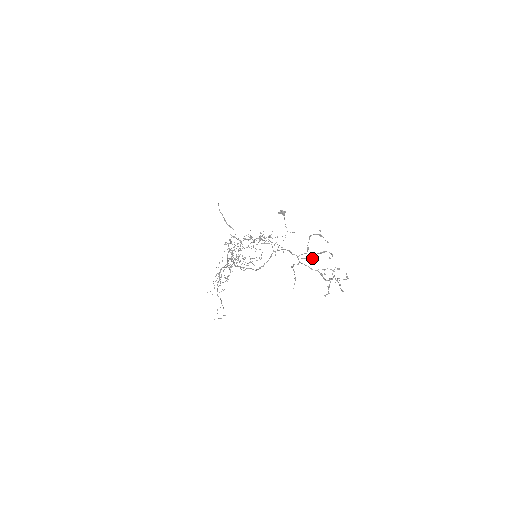
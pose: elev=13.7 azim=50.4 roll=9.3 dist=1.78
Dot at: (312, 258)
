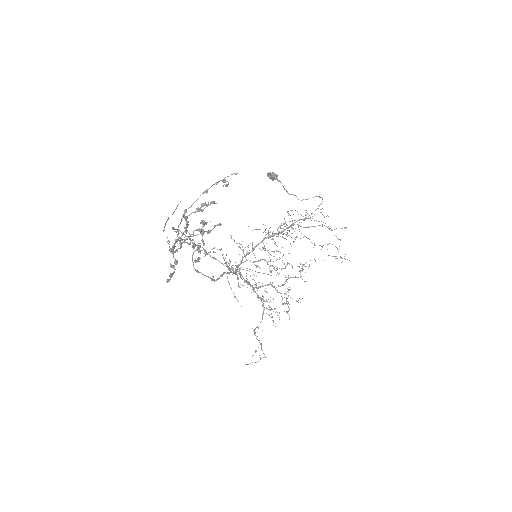
Dot at: (187, 224)
